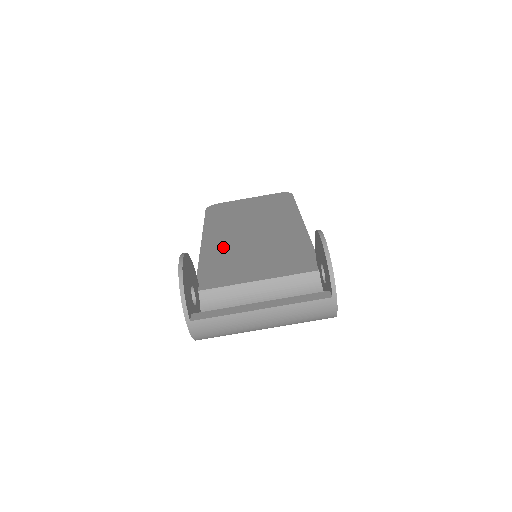
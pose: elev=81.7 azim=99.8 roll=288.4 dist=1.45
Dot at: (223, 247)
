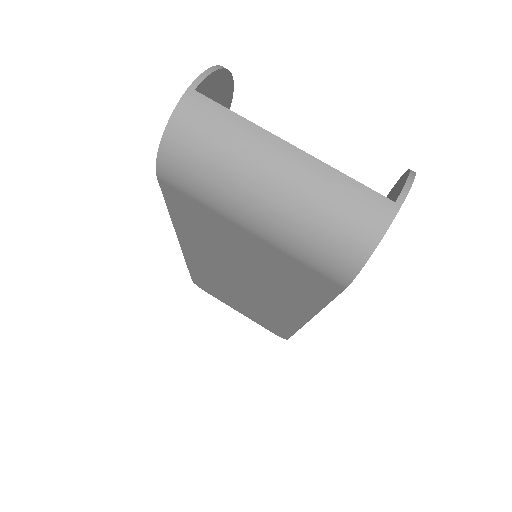
Dot at: occluded
